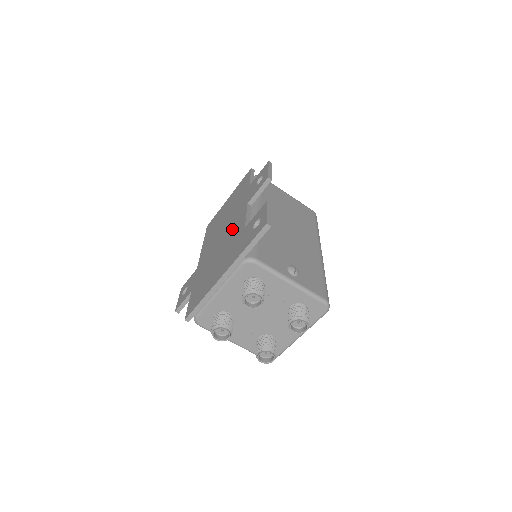
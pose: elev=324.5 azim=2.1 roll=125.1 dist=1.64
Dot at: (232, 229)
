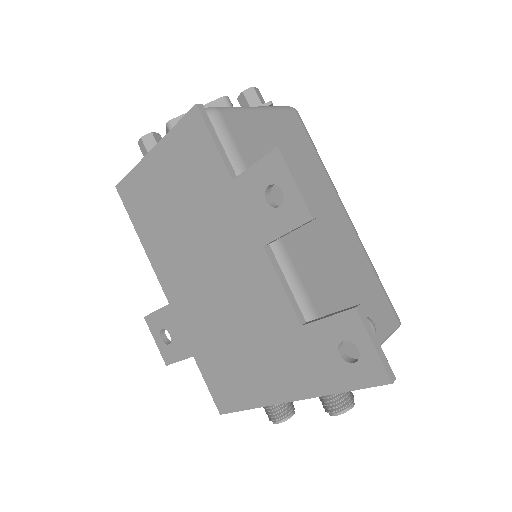
Dot at: (246, 289)
